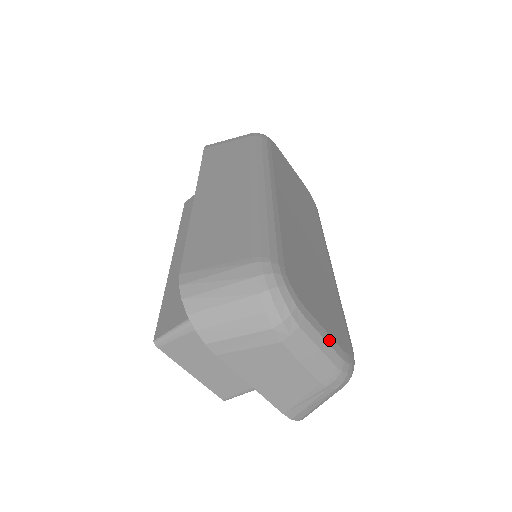
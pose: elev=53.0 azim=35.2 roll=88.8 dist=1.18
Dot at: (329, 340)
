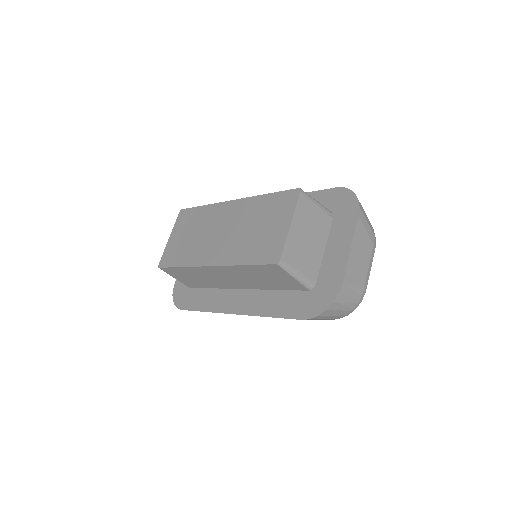
Dot at: occluded
